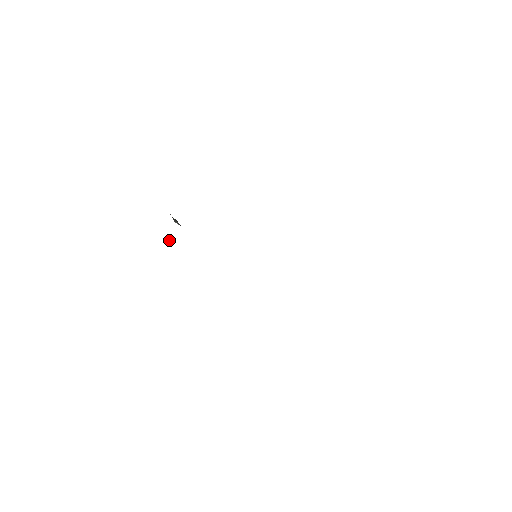
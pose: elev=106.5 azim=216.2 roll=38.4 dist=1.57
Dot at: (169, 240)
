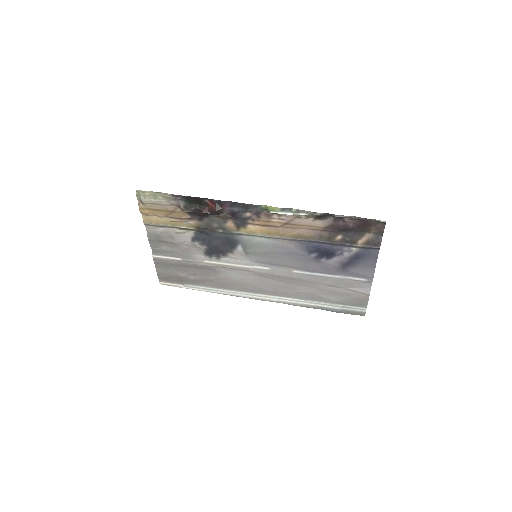
Dot at: (187, 222)
